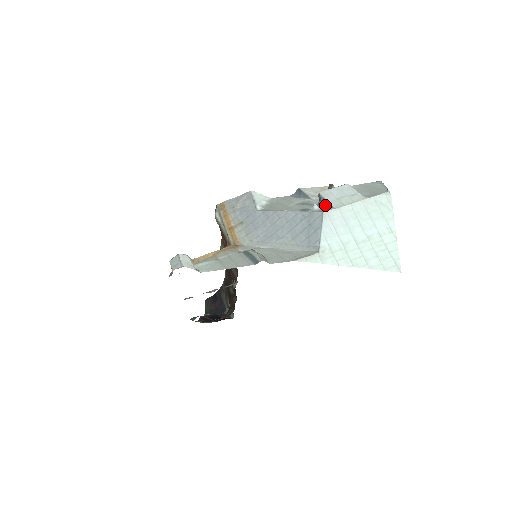
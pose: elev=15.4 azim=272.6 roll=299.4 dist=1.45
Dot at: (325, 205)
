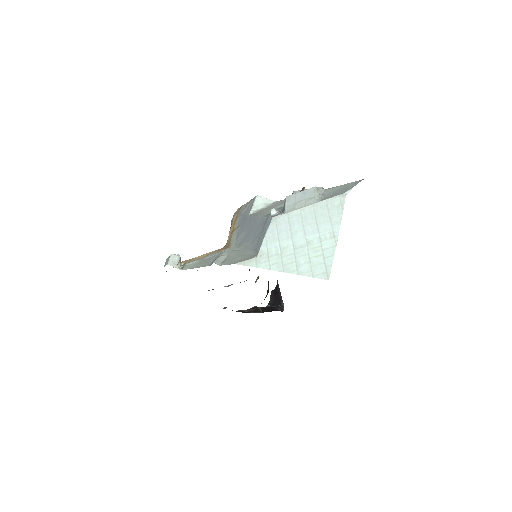
Dot at: (283, 210)
